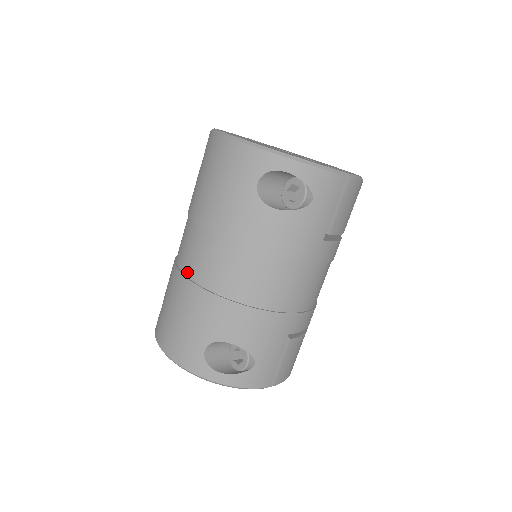
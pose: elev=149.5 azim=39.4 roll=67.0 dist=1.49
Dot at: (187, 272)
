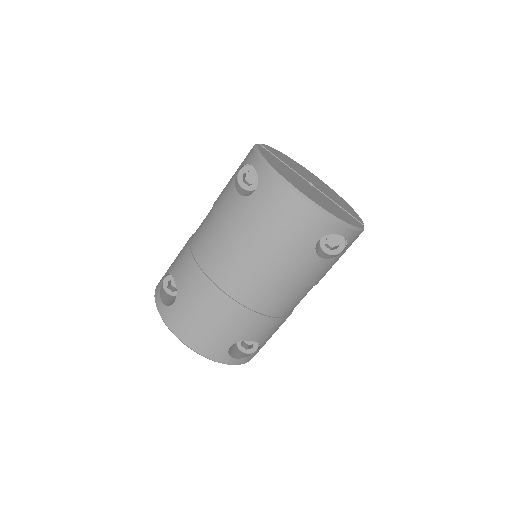
Dot at: (226, 289)
